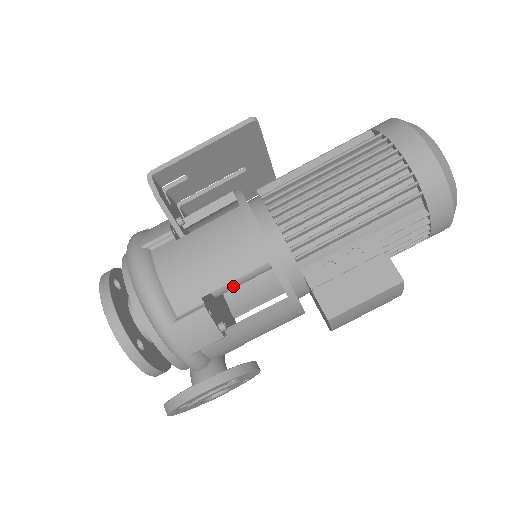
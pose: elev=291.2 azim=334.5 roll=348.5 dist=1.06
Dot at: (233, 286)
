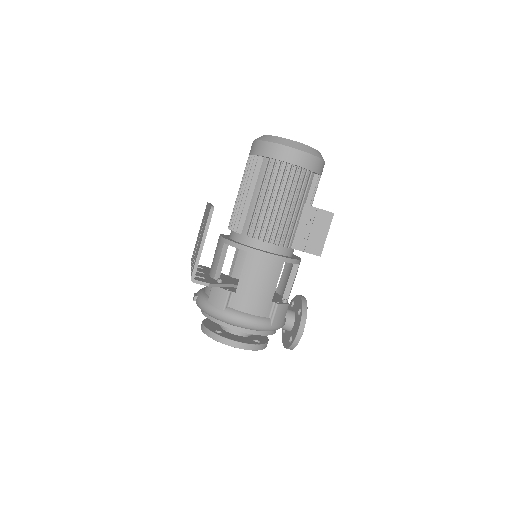
Dot at: occluded
